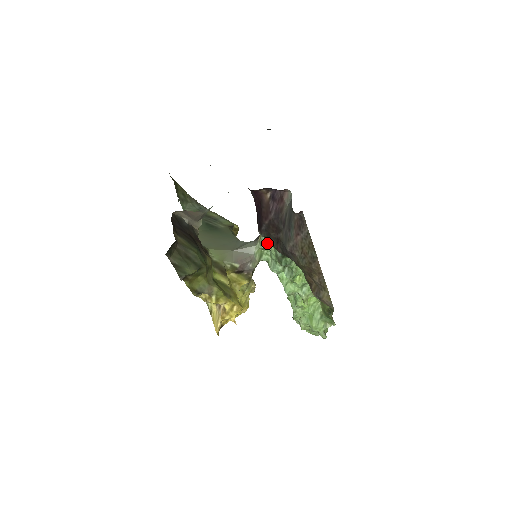
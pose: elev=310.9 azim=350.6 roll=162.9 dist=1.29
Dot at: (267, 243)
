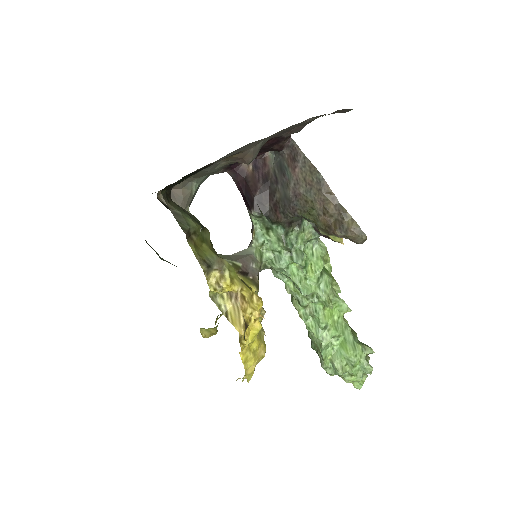
Dot at: (263, 235)
